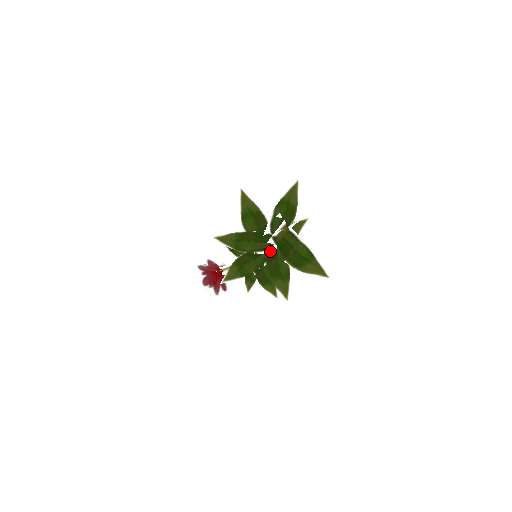
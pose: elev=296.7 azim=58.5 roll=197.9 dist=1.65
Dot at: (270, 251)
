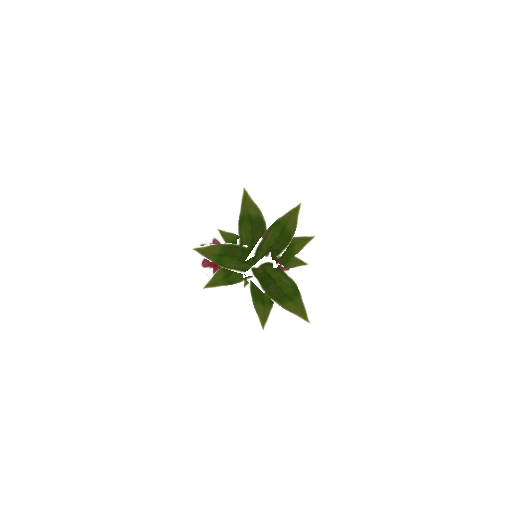
Dot at: occluded
